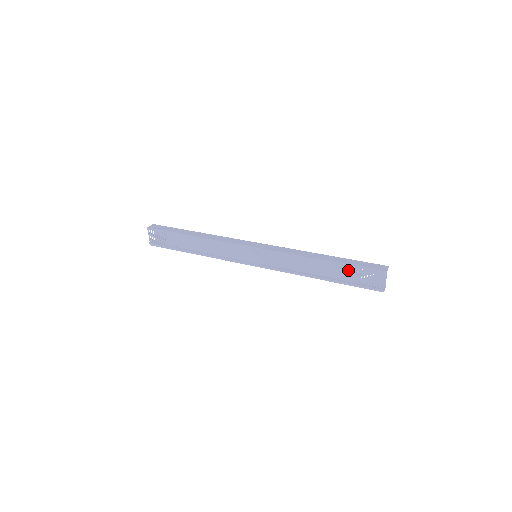
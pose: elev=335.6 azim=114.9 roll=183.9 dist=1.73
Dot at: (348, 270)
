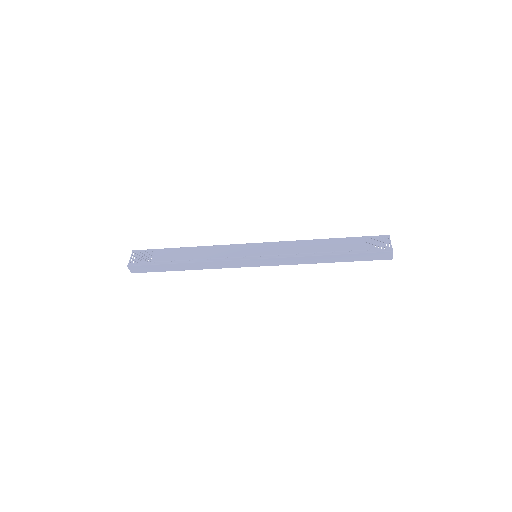
Dot at: (354, 241)
